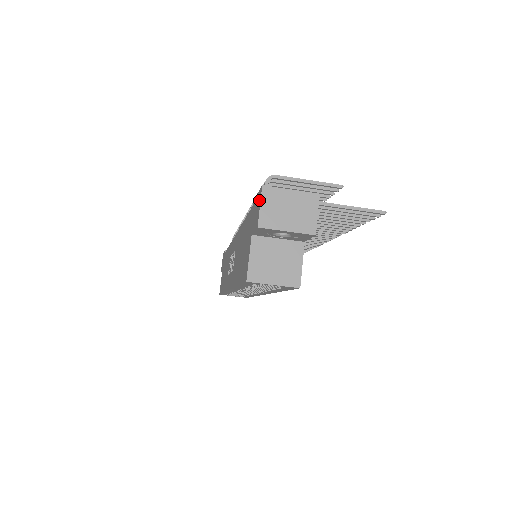
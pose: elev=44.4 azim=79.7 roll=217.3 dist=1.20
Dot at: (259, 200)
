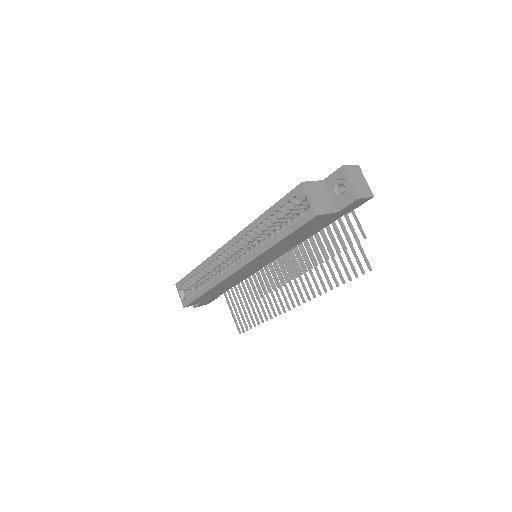
Dot at: occluded
